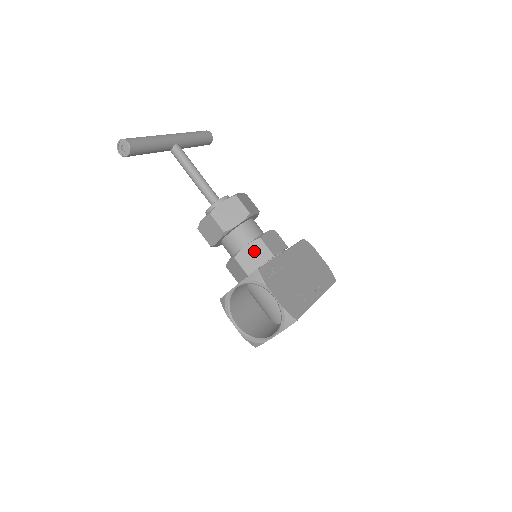
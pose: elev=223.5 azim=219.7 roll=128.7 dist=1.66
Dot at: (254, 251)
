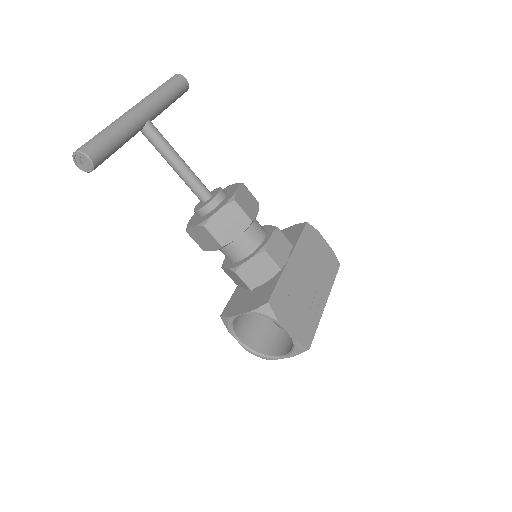
Dot at: (258, 265)
